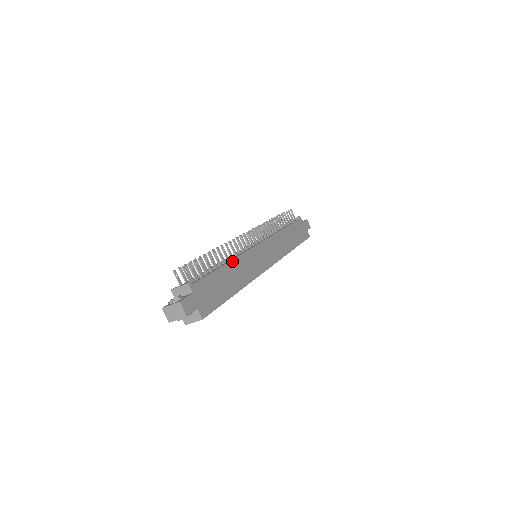
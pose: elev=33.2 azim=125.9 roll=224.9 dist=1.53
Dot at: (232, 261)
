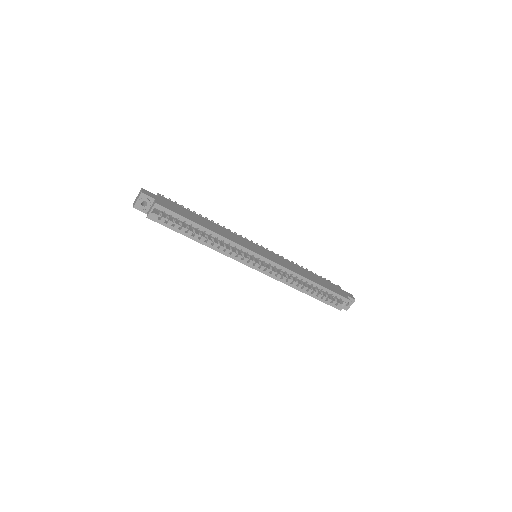
Dot at: (215, 224)
